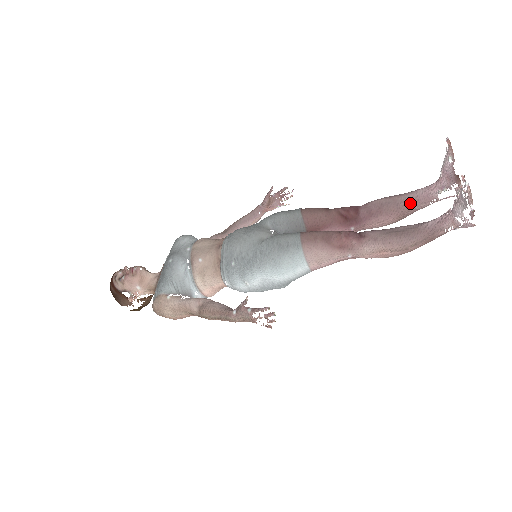
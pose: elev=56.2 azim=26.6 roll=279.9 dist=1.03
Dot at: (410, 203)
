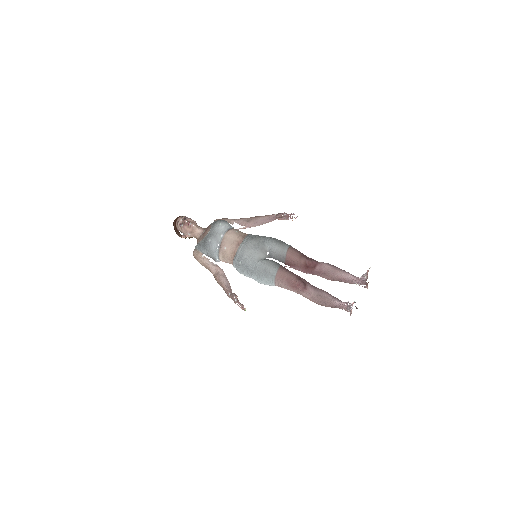
Dot at: (341, 279)
